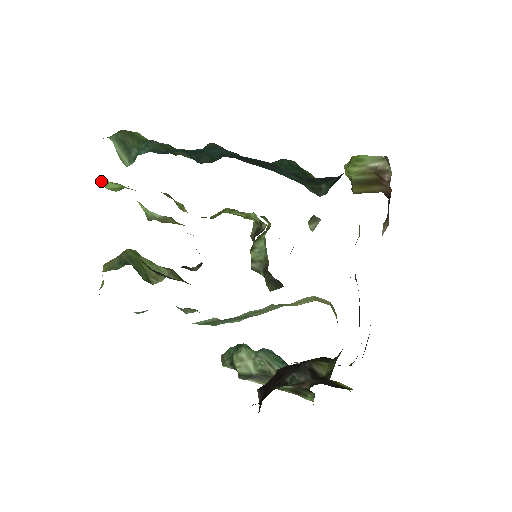
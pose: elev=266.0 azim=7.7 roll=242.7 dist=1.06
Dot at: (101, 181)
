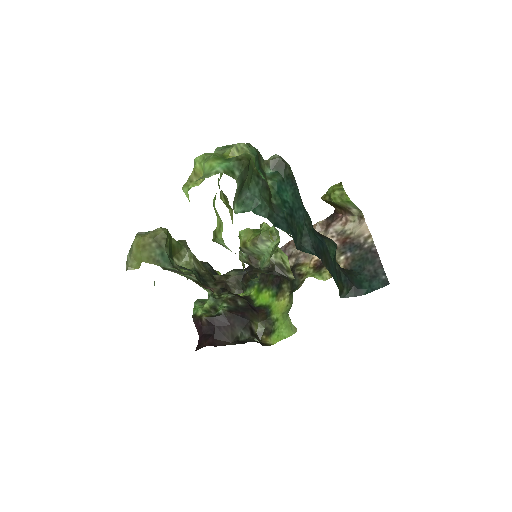
Dot at: occluded
